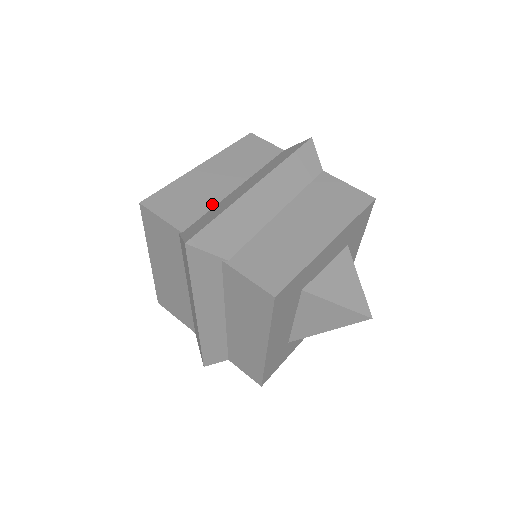
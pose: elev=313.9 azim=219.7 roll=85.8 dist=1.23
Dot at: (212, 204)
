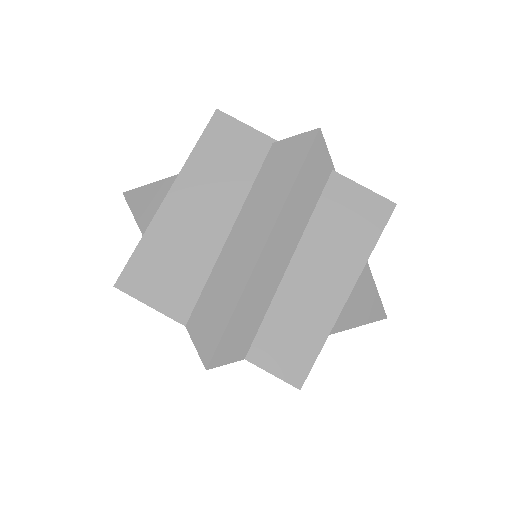
Dot at: occluded
